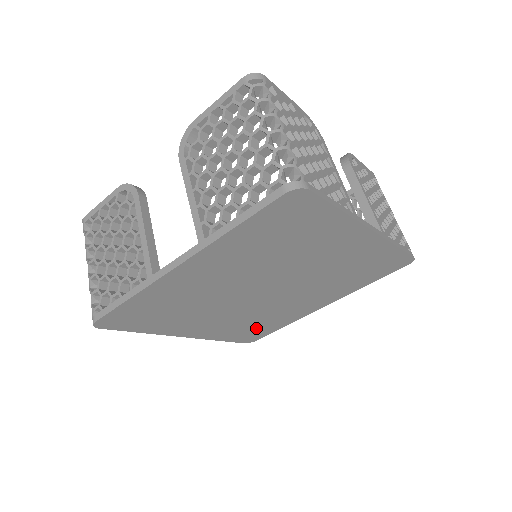
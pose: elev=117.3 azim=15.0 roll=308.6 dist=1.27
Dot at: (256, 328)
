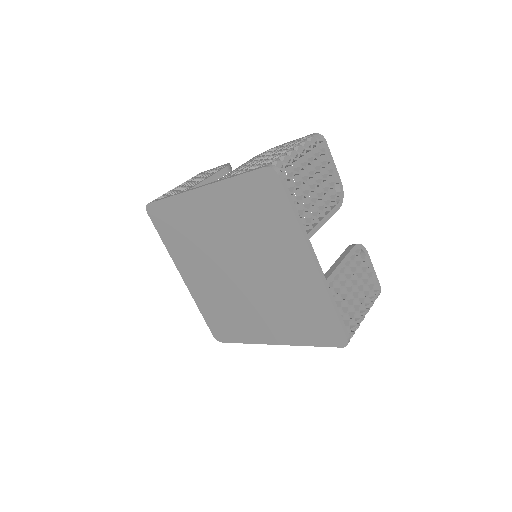
Dot at: (225, 321)
